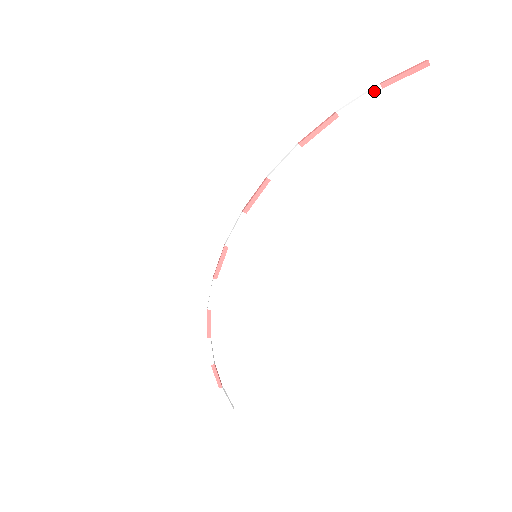
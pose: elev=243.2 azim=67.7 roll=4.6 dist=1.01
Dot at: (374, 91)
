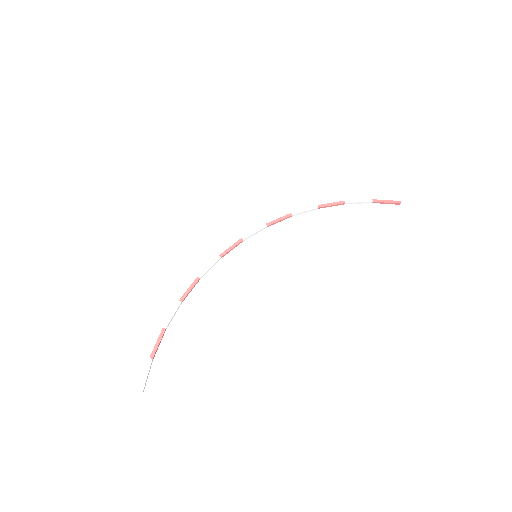
Dot at: (368, 201)
